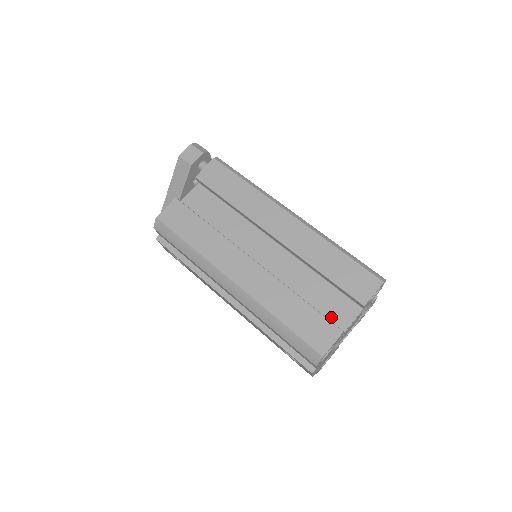
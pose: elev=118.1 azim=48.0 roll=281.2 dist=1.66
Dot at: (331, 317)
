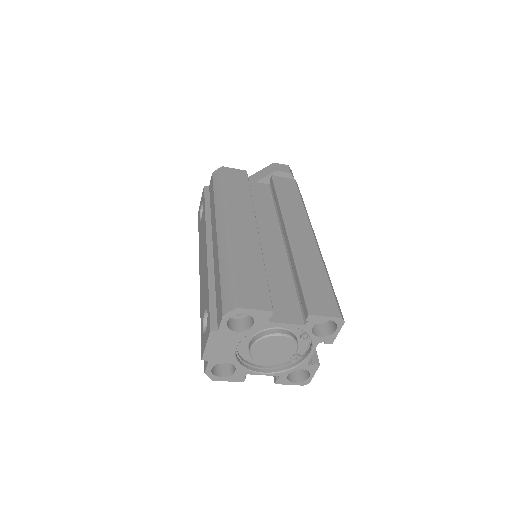
Dot at: (273, 306)
